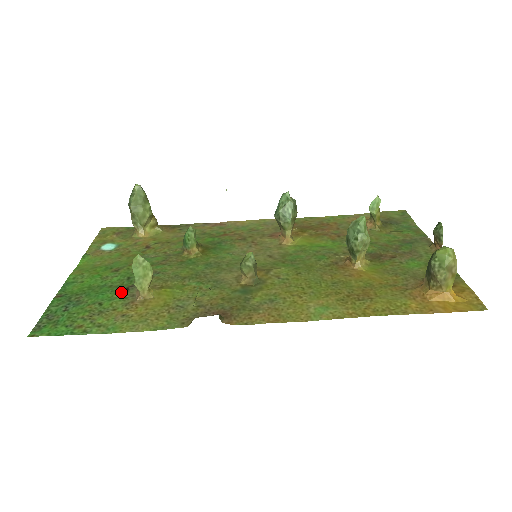
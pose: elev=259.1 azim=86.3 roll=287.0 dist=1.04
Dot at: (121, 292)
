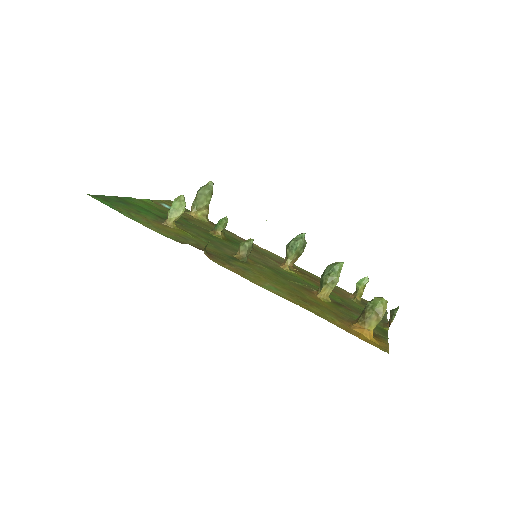
Dot at: (156, 216)
